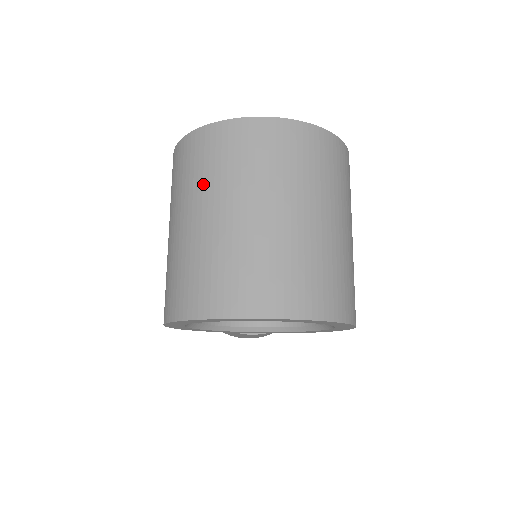
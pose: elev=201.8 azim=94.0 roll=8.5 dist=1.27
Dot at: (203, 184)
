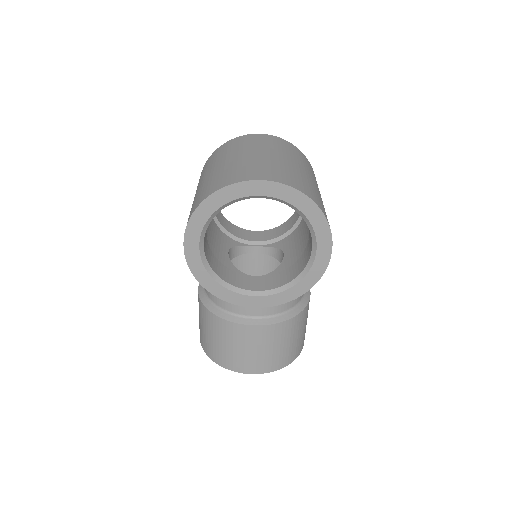
Dot at: (219, 158)
